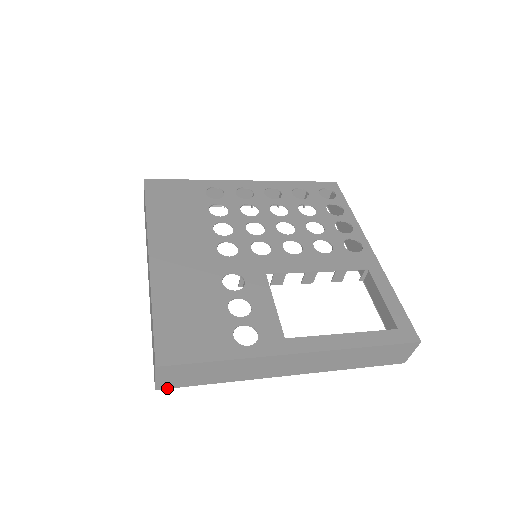
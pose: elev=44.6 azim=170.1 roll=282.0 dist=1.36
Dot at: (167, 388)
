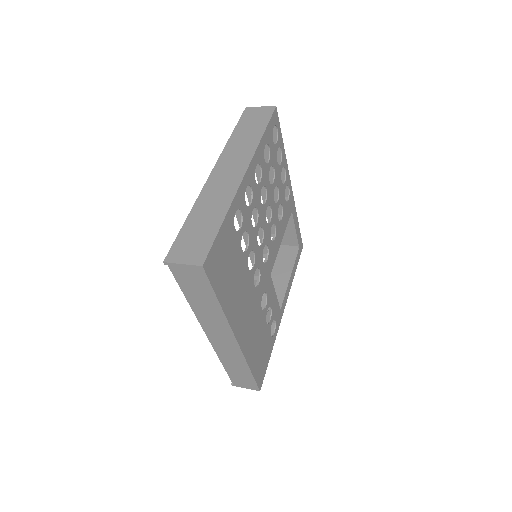
Dot at: occluded
